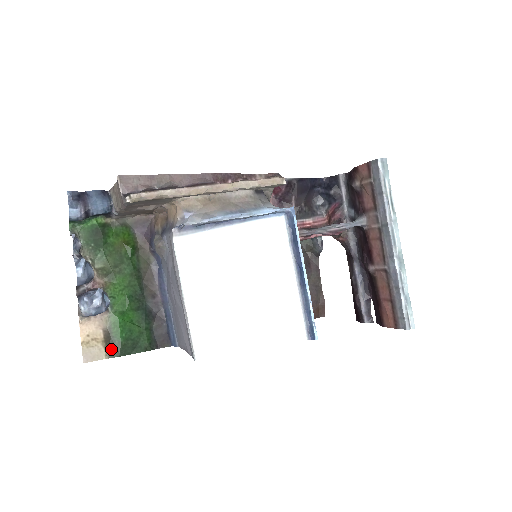
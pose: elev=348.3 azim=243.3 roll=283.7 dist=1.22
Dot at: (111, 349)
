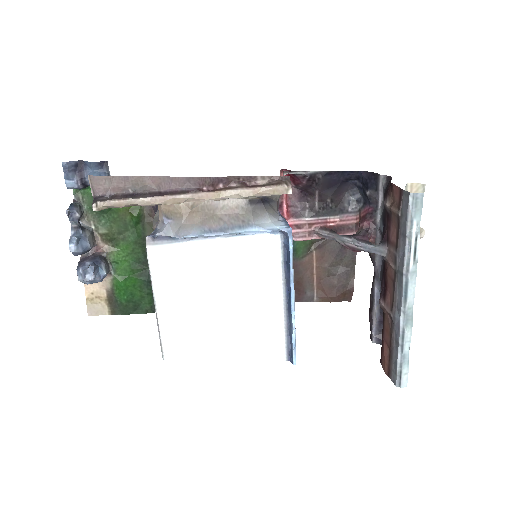
Dot at: (114, 307)
